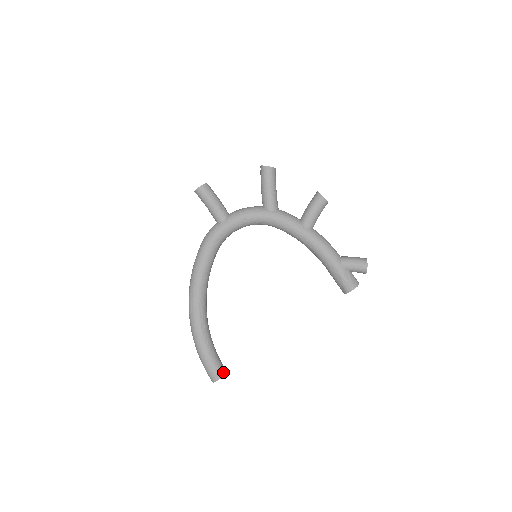
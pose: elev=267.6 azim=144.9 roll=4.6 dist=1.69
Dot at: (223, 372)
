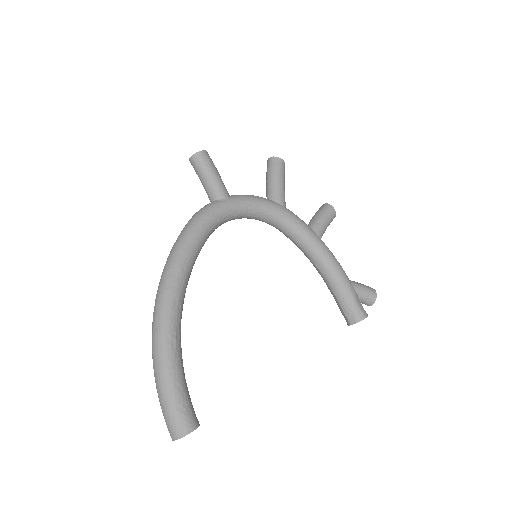
Dot at: (197, 420)
